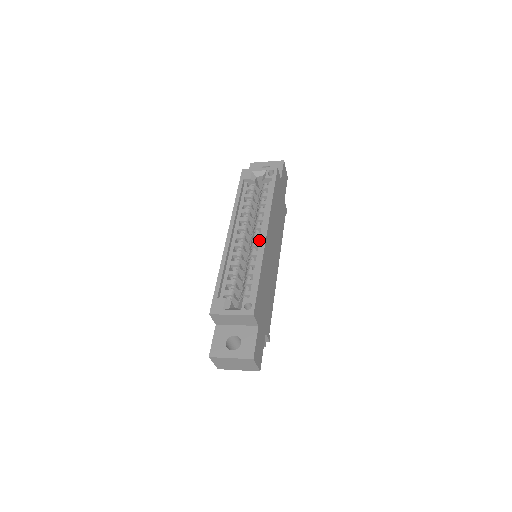
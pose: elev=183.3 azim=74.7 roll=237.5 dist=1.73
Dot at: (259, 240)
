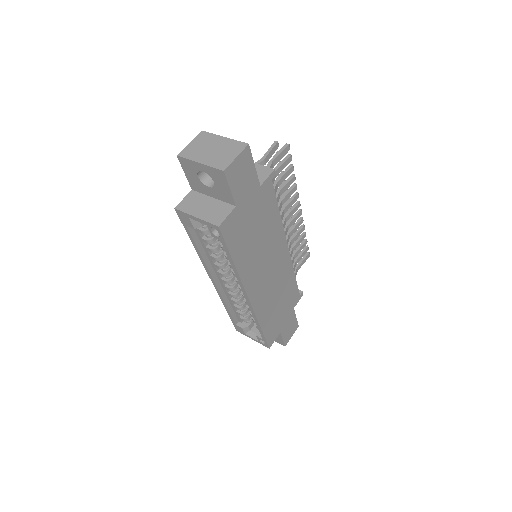
Dot at: occluded
